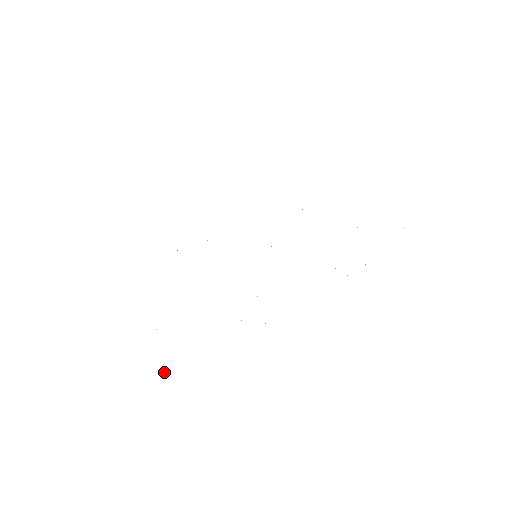
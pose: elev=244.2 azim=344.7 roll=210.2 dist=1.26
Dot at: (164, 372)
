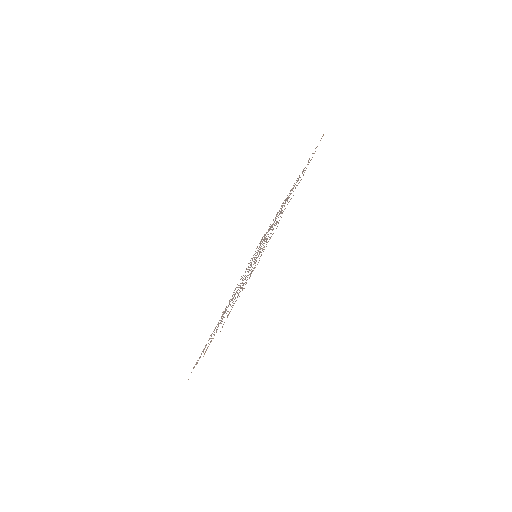
Dot at: occluded
